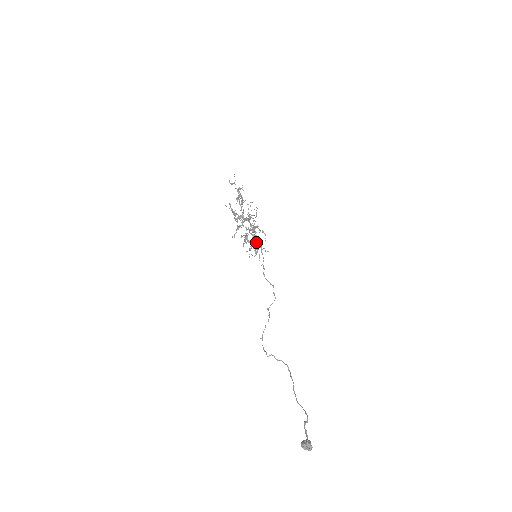
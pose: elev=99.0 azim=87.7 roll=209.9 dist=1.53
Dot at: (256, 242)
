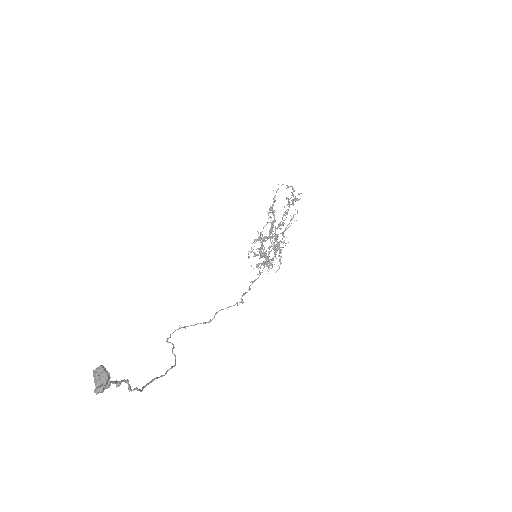
Dot at: occluded
